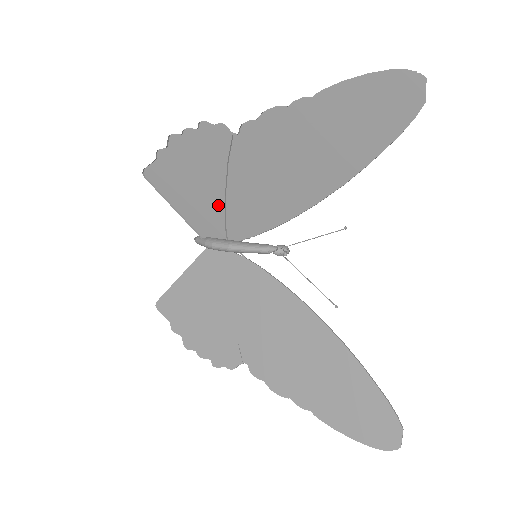
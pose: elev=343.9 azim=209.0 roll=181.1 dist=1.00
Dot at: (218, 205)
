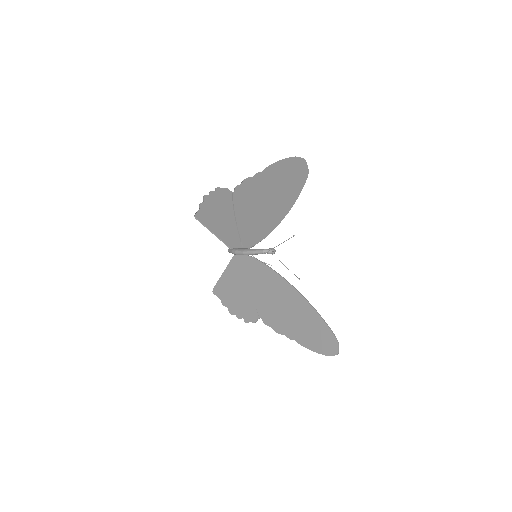
Dot at: (234, 230)
